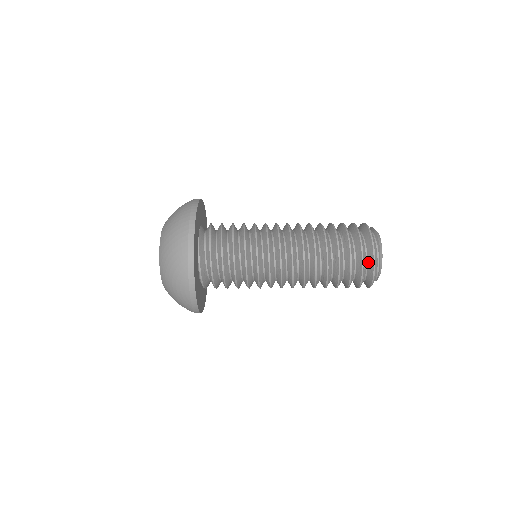
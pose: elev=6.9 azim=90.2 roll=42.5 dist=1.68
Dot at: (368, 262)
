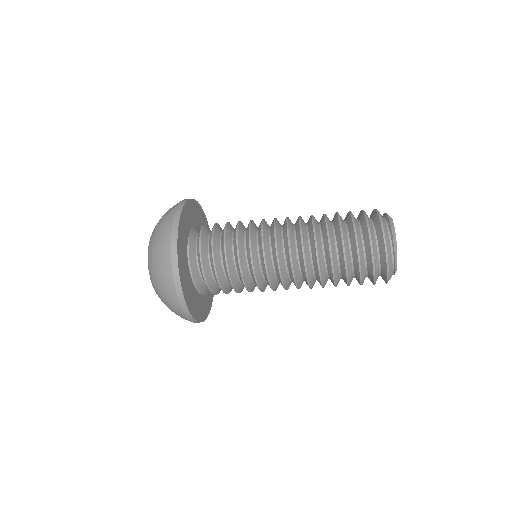
Dot at: (380, 252)
